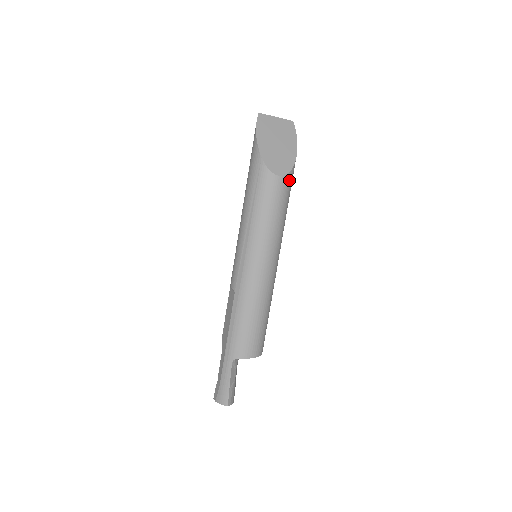
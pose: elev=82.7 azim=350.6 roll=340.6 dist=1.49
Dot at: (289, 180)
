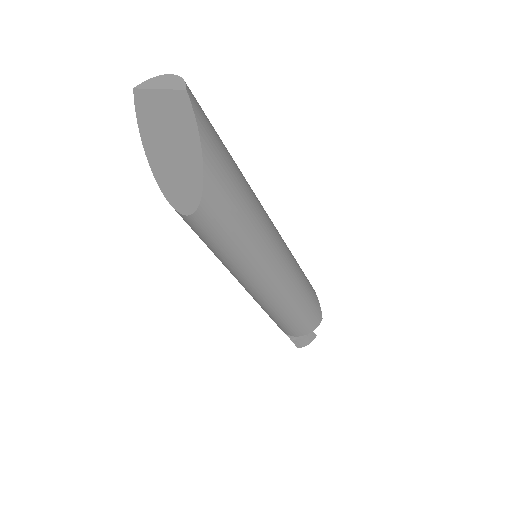
Dot at: (208, 214)
